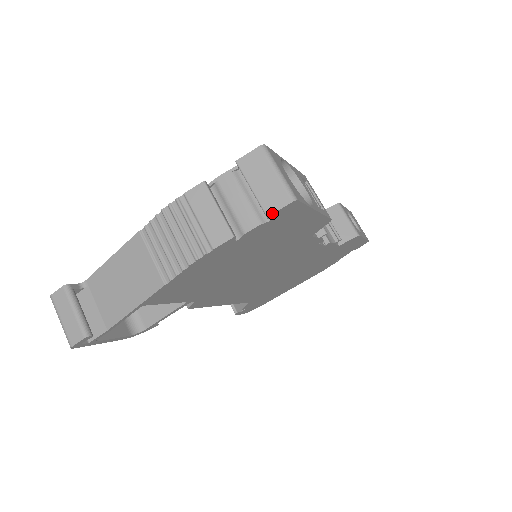
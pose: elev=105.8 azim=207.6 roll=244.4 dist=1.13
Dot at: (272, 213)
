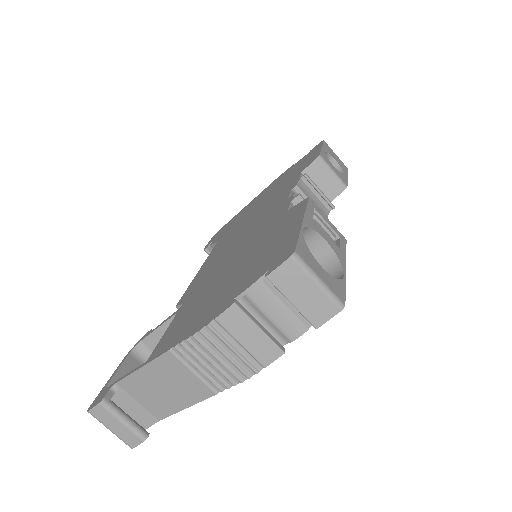
Dot at: (321, 325)
